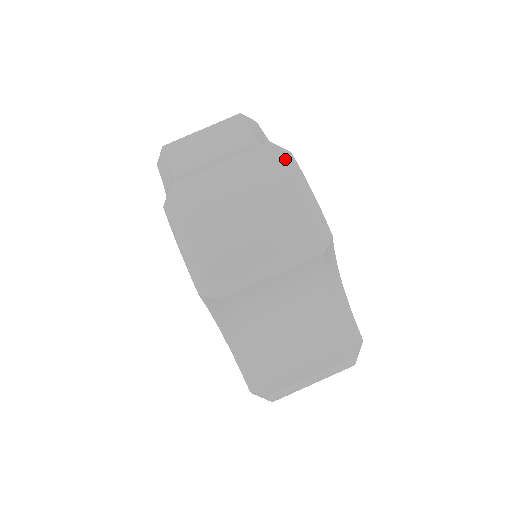
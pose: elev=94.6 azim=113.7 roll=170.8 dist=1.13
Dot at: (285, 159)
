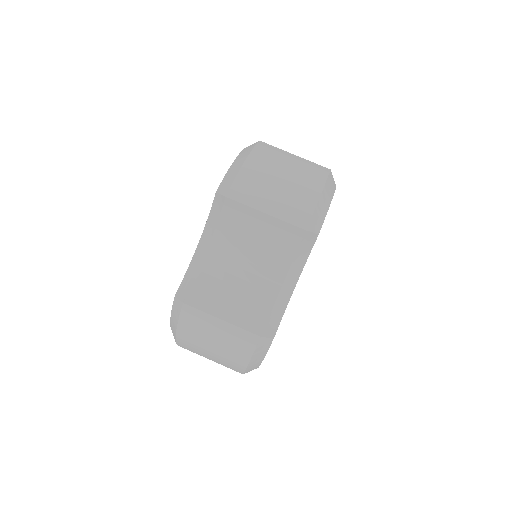
Dot at: (330, 181)
